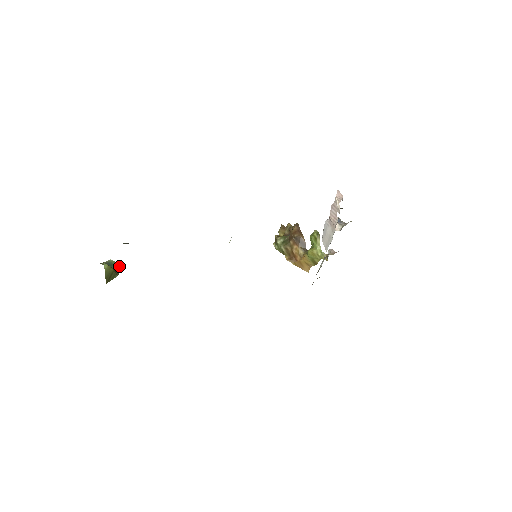
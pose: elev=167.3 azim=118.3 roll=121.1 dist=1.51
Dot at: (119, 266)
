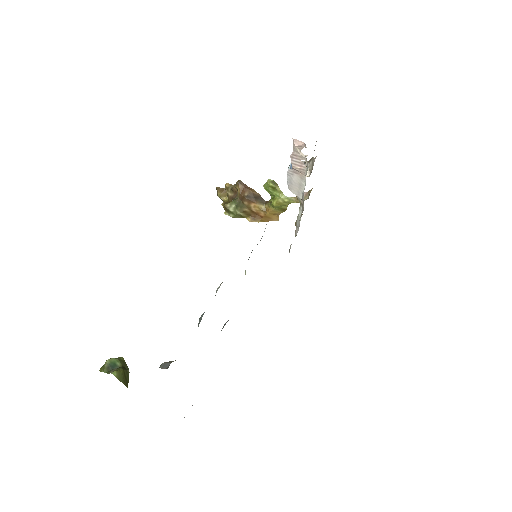
Dot at: (120, 359)
